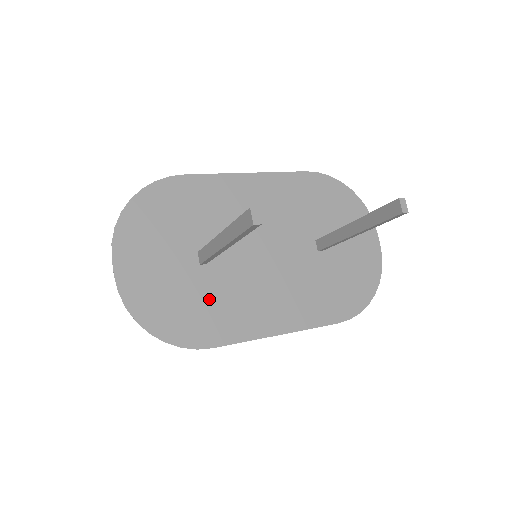
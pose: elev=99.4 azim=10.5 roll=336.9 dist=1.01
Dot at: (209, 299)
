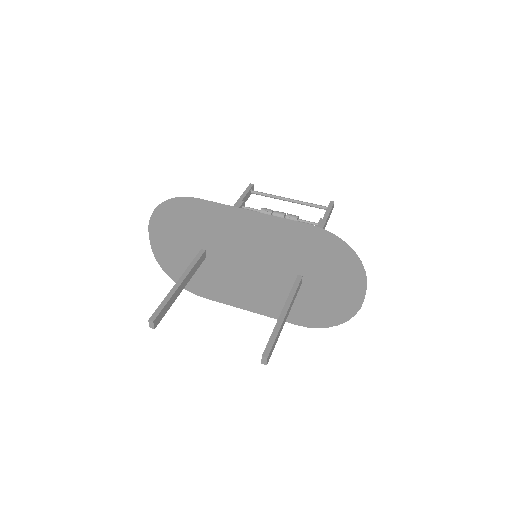
Dot at: (205, 276)
